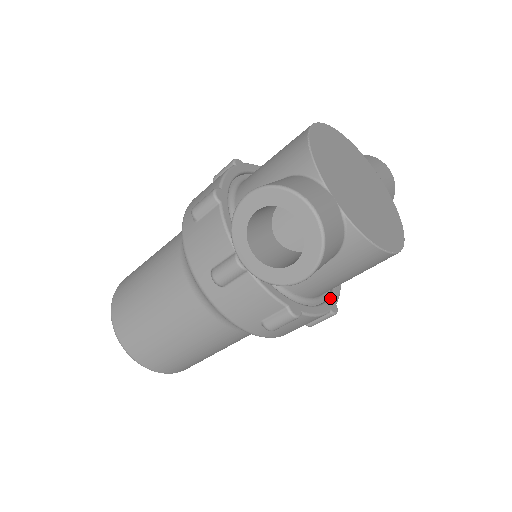
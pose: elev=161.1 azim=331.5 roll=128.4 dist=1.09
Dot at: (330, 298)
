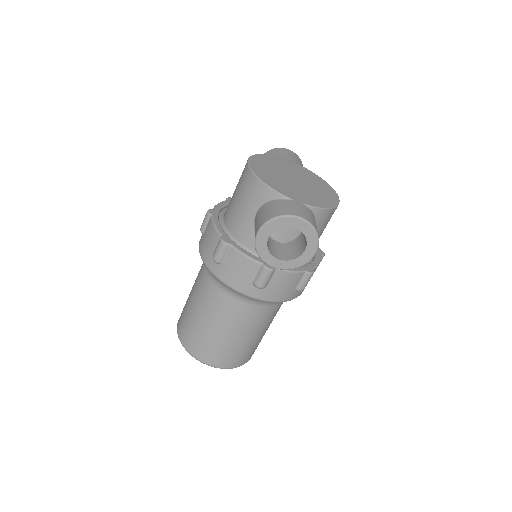
Dot at: occluded
